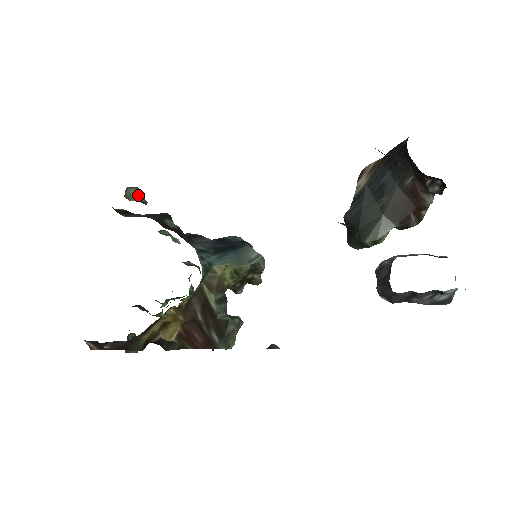
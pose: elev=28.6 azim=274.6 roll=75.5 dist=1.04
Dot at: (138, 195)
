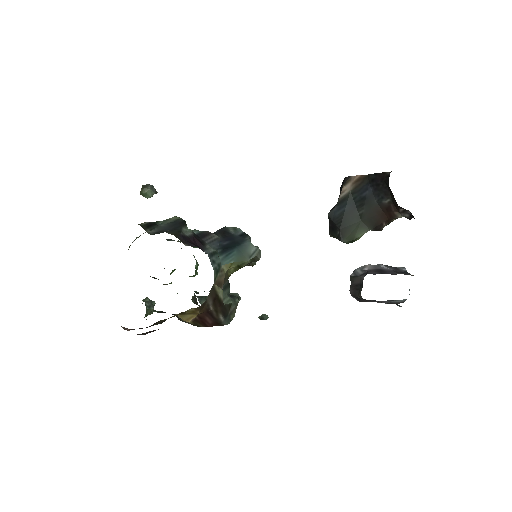
Dot at: (152, 193)
